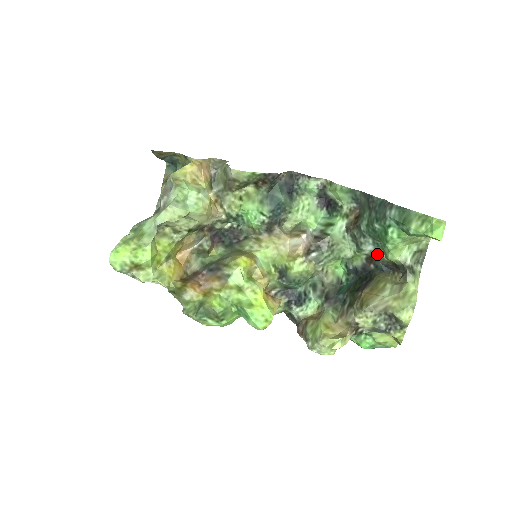
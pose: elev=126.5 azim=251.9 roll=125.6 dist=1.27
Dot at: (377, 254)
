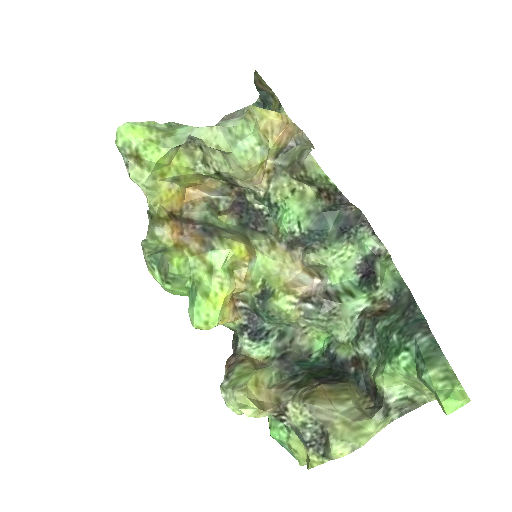
Dot at: (368, 363)
